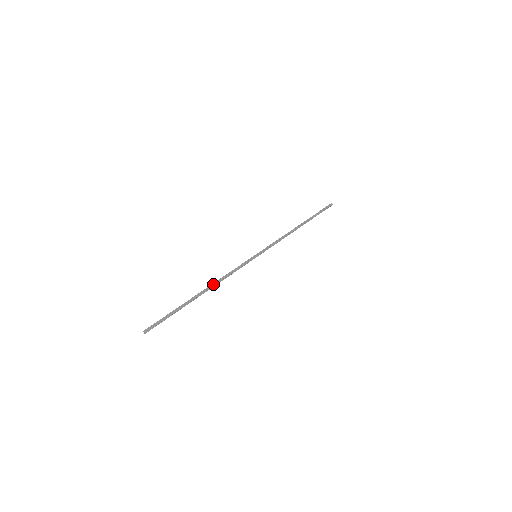
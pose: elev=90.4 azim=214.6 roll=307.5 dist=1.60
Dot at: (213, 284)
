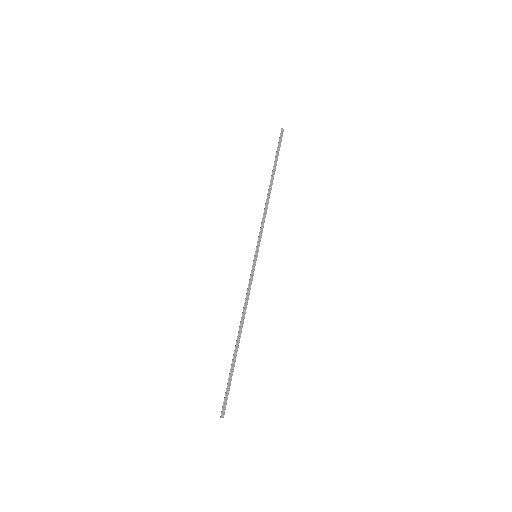
Dot at: (241, 321)
